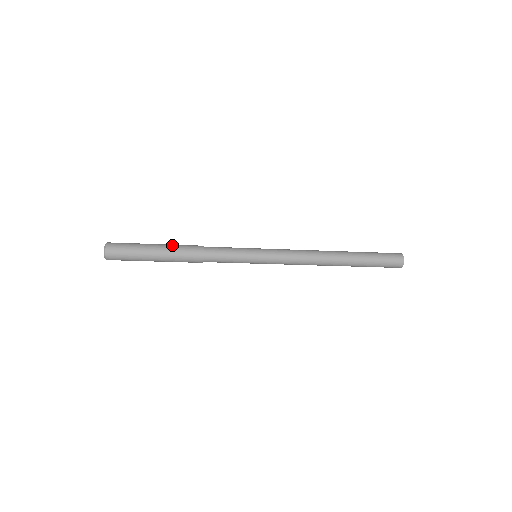
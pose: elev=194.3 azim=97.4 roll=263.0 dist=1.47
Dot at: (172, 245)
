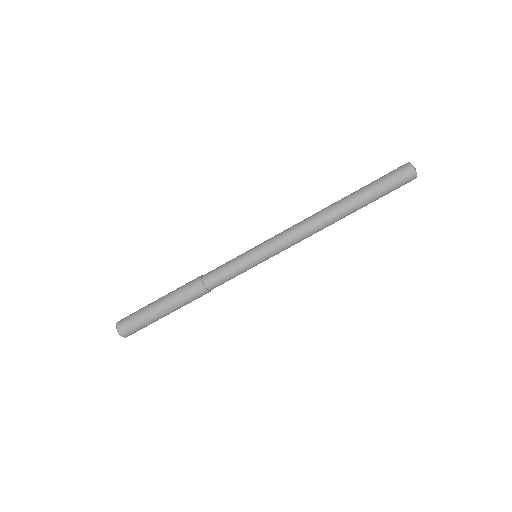
Dot at: occluded
